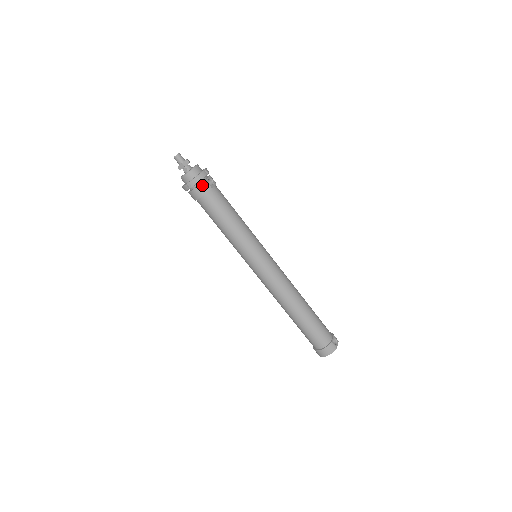
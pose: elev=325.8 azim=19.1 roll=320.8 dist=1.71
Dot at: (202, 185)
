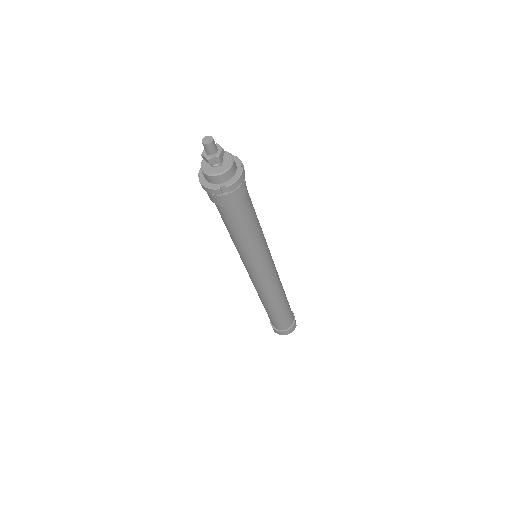
Dot at: (240, 188)
